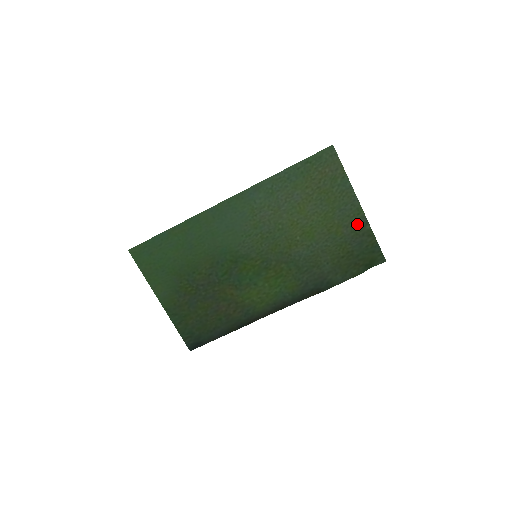
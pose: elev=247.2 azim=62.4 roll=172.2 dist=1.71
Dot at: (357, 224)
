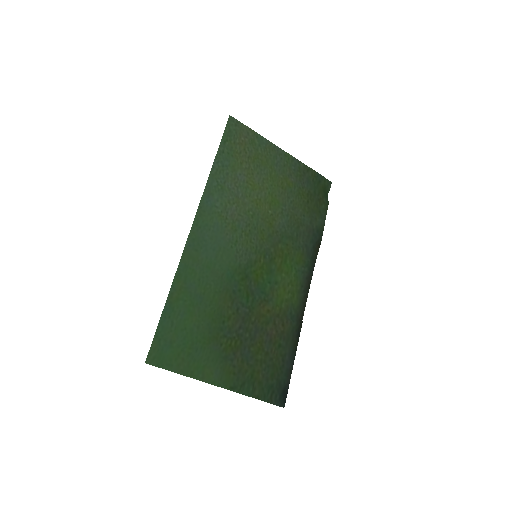
Dot at: (294, 168)
